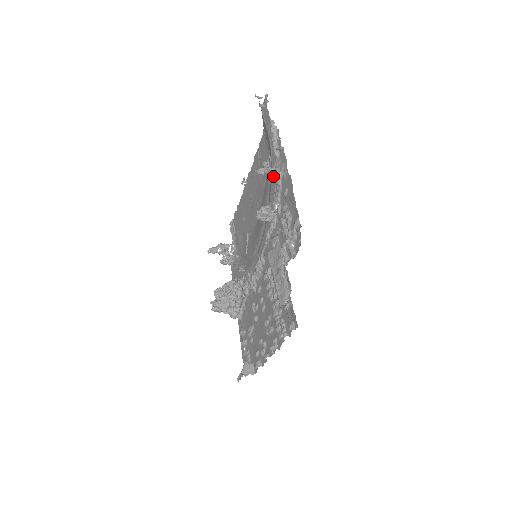
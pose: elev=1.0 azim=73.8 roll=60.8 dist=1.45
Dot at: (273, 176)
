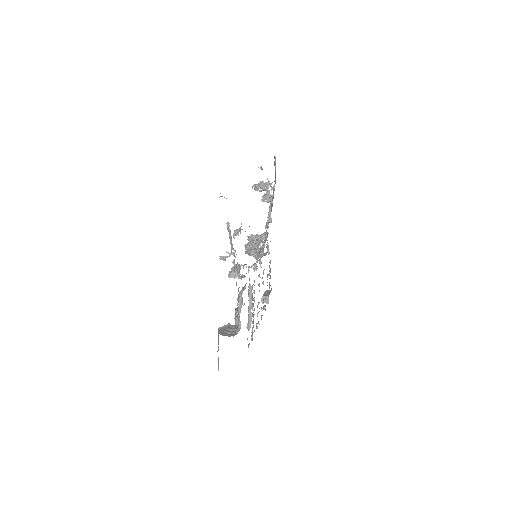
Dot at: occluded
